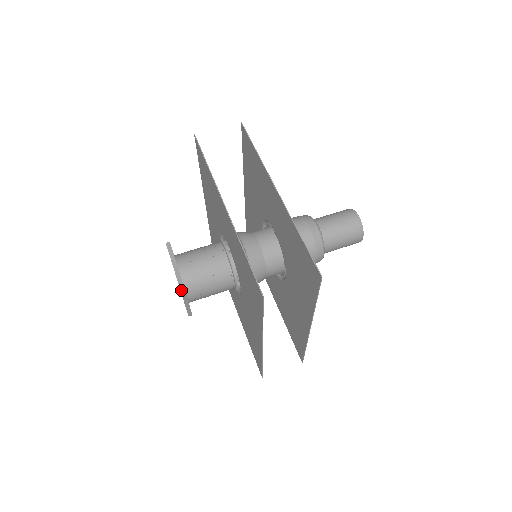
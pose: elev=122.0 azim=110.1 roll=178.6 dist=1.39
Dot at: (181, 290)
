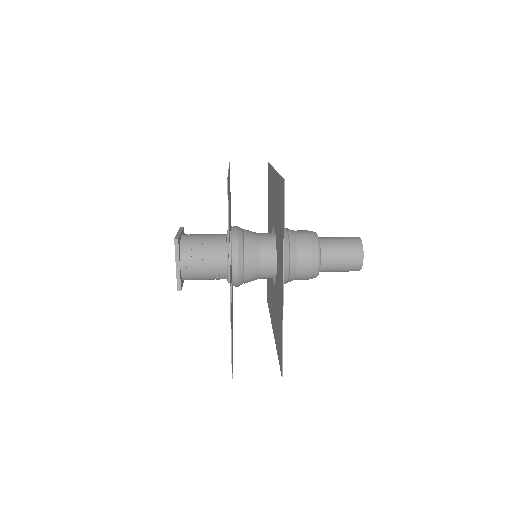
Dot at: (175, 240)
